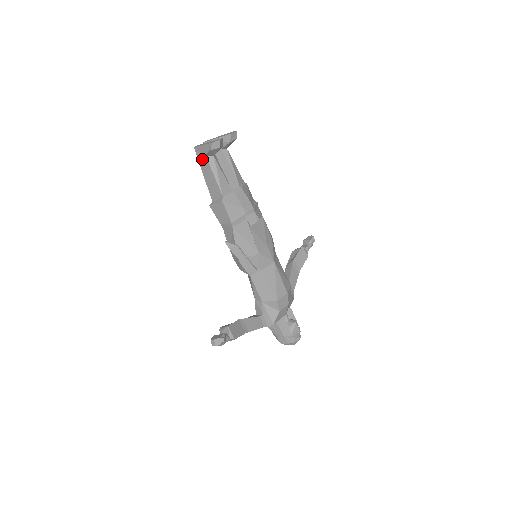
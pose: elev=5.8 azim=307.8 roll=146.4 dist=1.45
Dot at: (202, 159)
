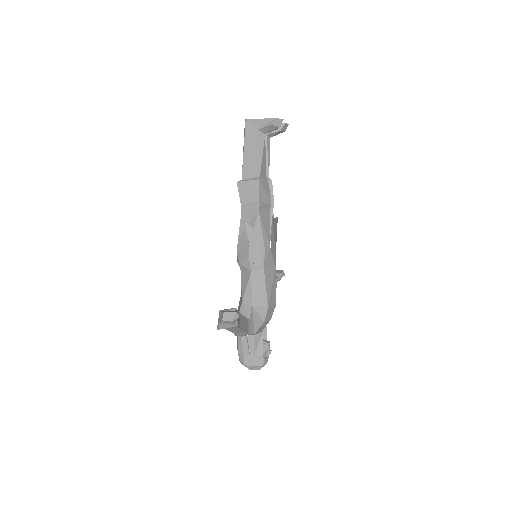
Dot at: (251, 133)
